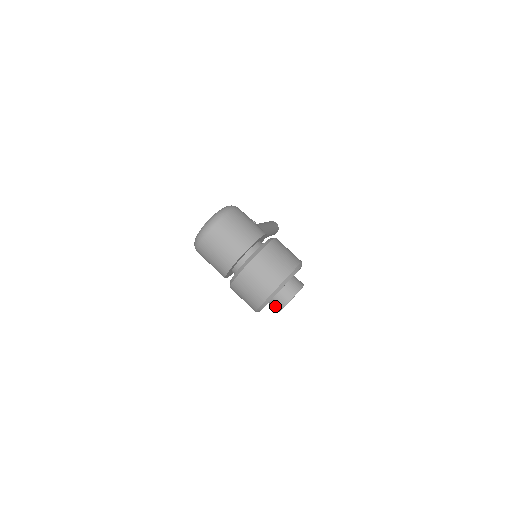
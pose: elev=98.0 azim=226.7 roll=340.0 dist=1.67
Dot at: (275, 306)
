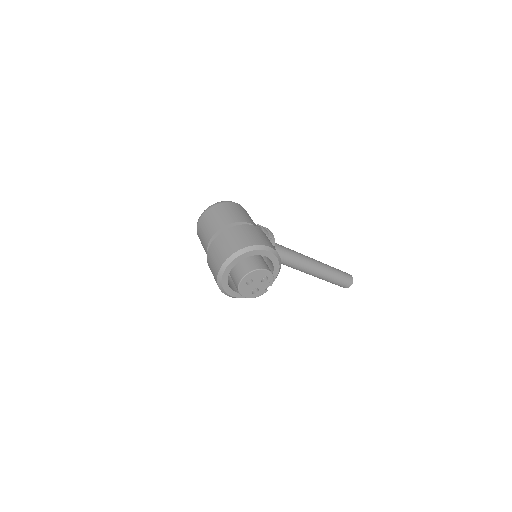
Dot at: (236, 286)
